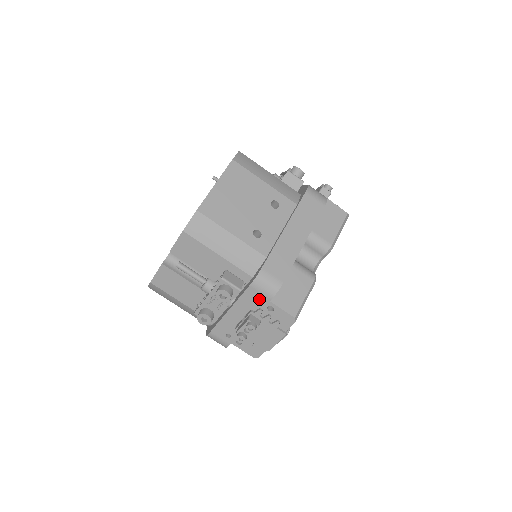
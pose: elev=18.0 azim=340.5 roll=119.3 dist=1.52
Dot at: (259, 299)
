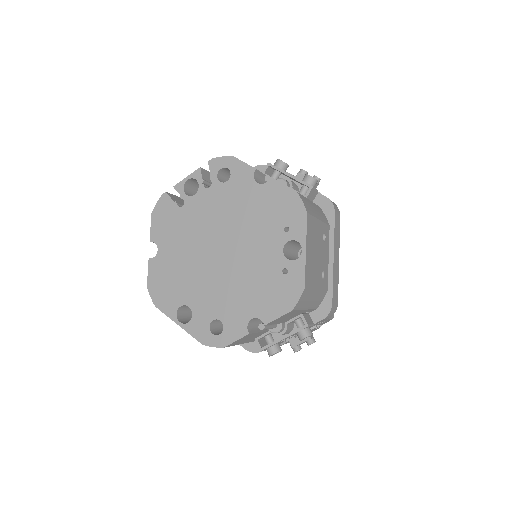
Dot at: occluded
